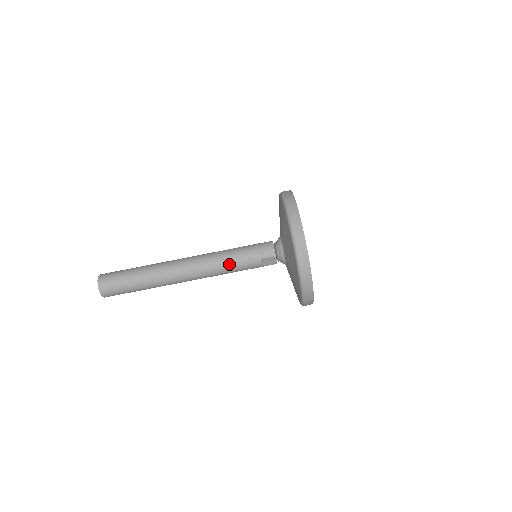
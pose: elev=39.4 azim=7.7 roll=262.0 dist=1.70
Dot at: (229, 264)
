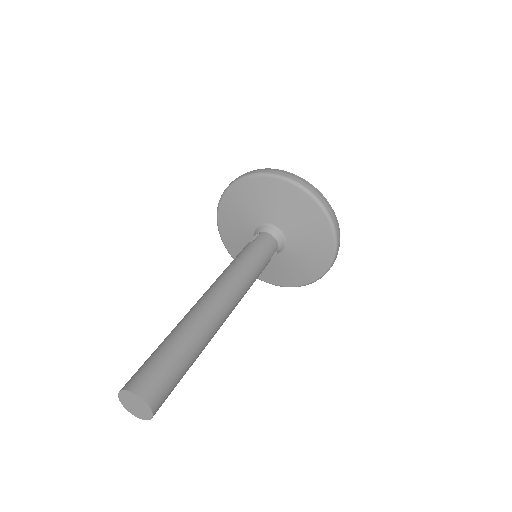
Dot at: (255, 278)
